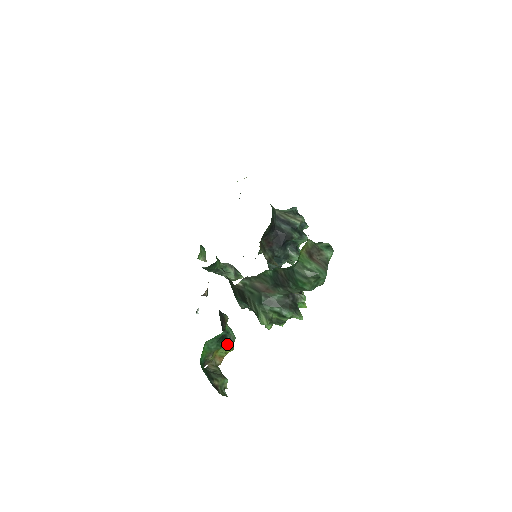
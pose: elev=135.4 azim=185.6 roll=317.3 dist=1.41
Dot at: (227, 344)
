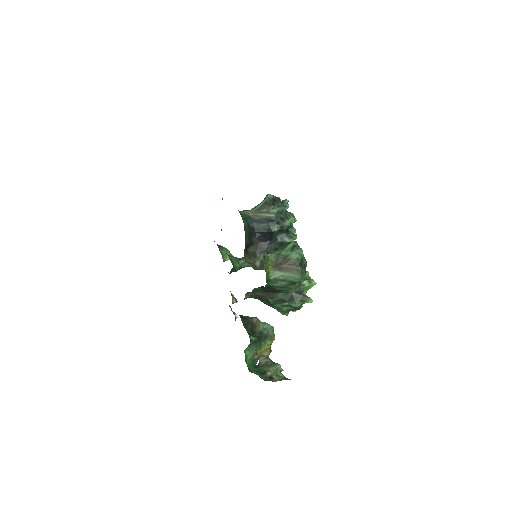
Dot at: (265, 340)
